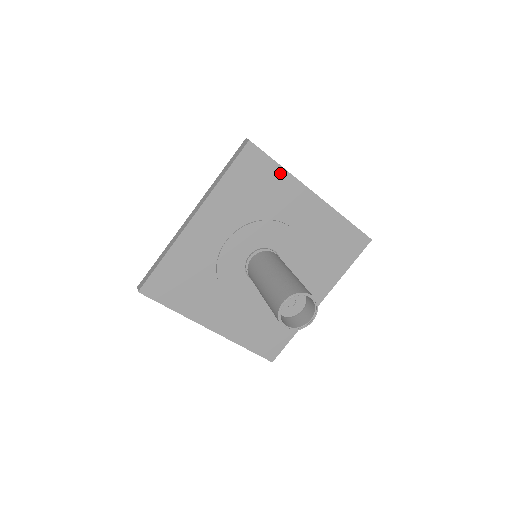
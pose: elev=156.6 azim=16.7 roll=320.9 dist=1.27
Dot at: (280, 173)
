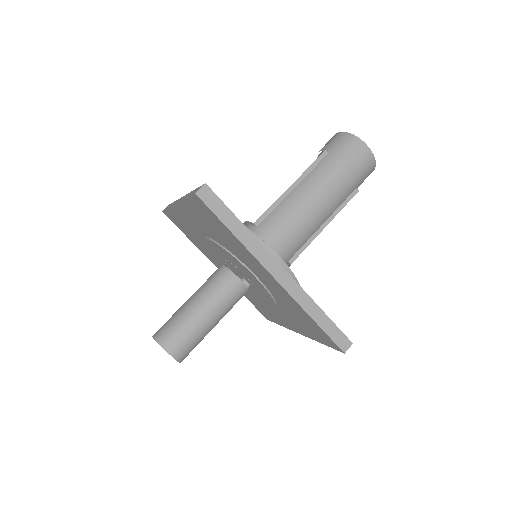
Dot at: (234, 237)
